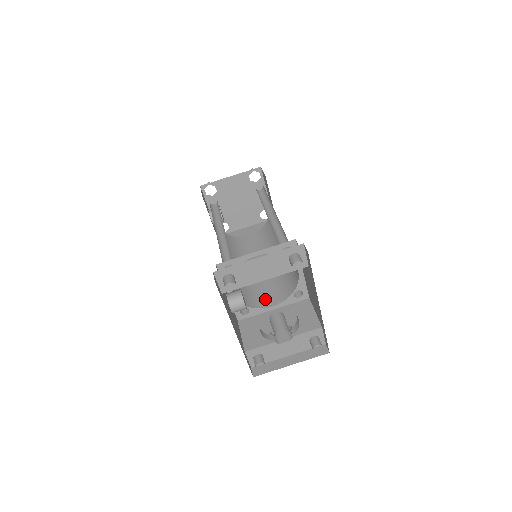
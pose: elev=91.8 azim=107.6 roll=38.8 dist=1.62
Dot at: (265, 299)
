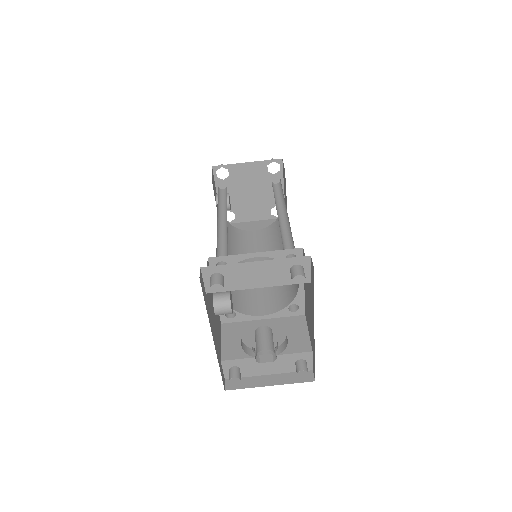
Dot at: (256, 305)
